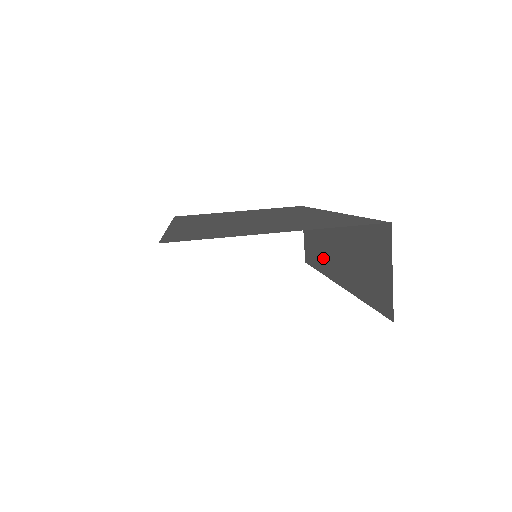
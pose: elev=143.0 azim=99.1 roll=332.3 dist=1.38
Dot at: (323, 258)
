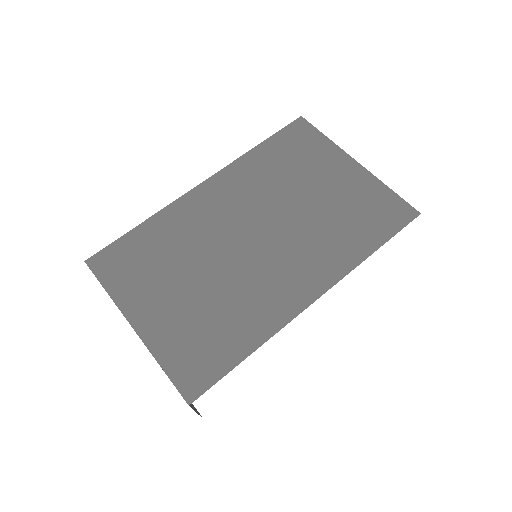
Dot at: occluded
